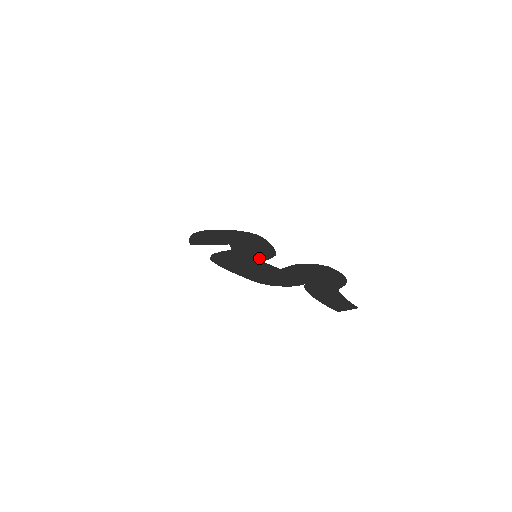
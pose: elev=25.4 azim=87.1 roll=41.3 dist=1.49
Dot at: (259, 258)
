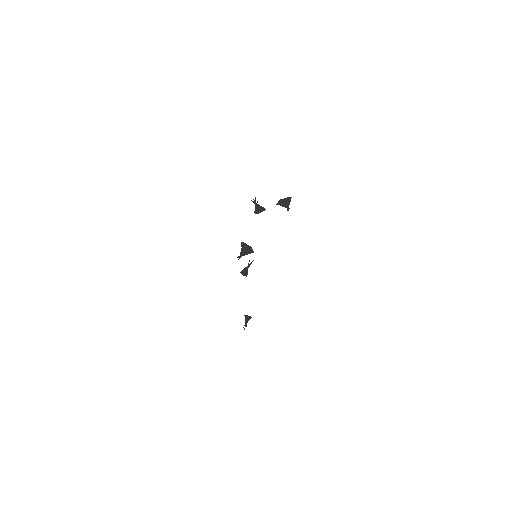
Dot at: occluded
